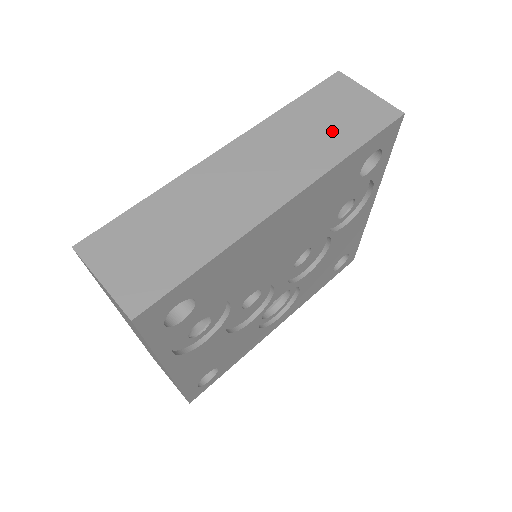
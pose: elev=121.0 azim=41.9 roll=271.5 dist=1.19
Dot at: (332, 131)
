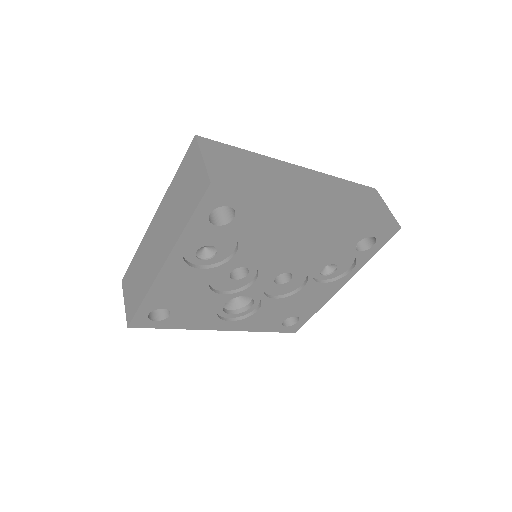
Dot at: (360, 205)
